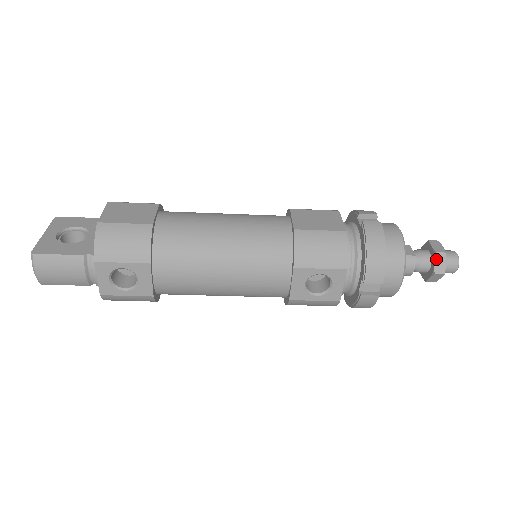
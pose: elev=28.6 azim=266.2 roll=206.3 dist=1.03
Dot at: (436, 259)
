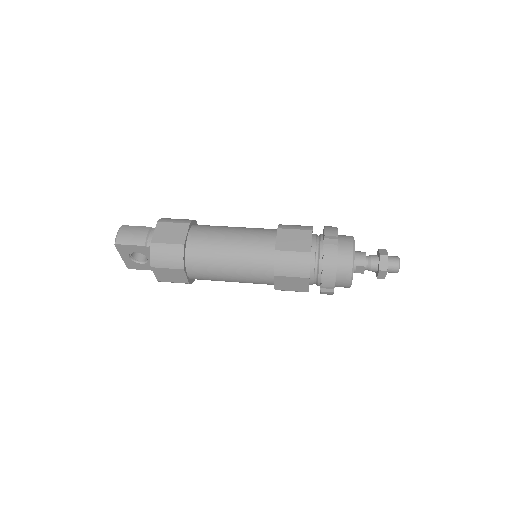
Dot at: occluded
